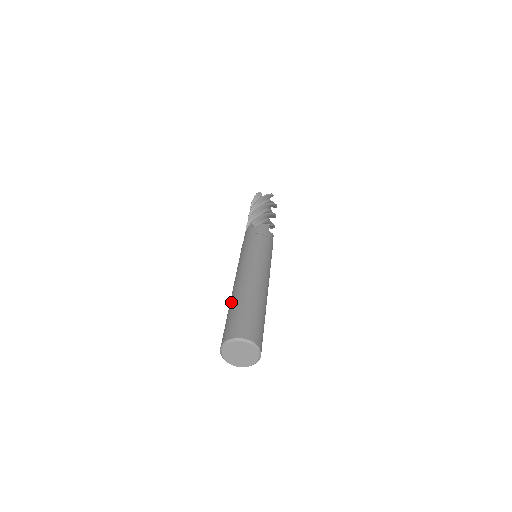
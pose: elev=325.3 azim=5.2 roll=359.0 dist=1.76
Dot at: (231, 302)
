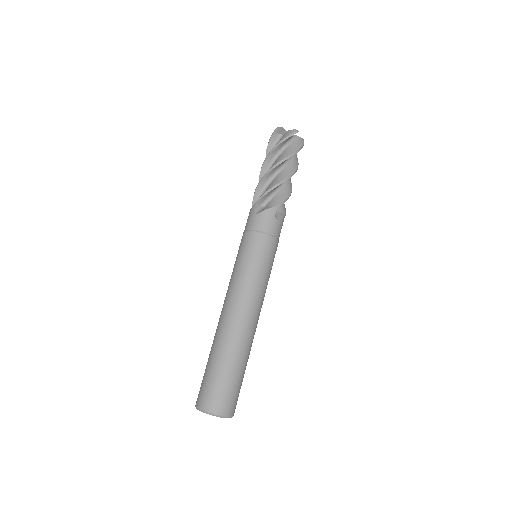
Dot at: (212, 347)
